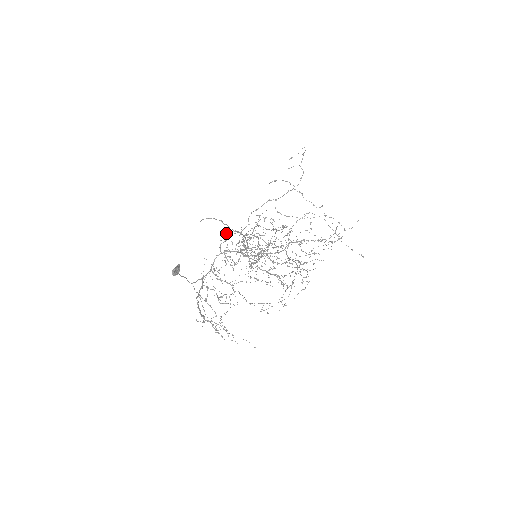
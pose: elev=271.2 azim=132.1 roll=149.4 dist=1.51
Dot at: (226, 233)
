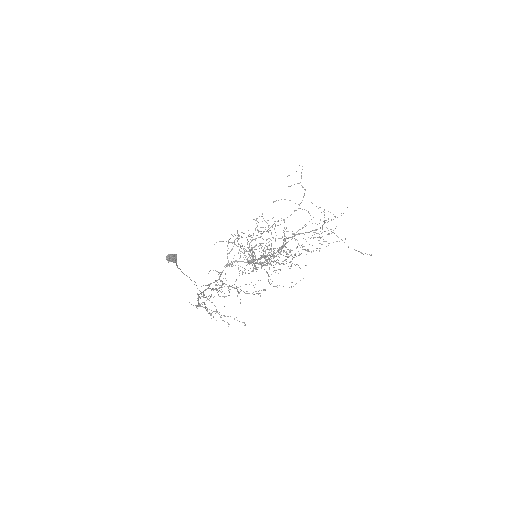
Dot at: occluded
